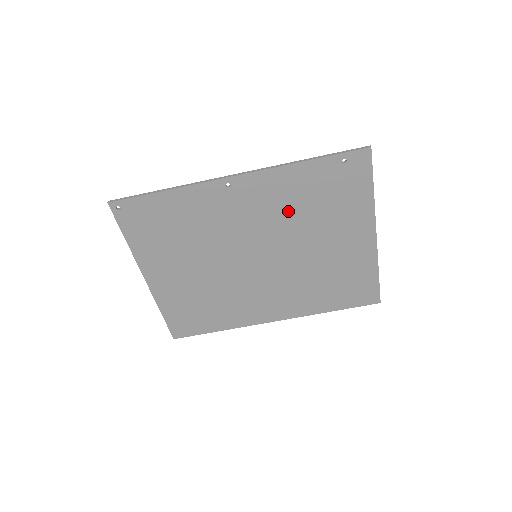
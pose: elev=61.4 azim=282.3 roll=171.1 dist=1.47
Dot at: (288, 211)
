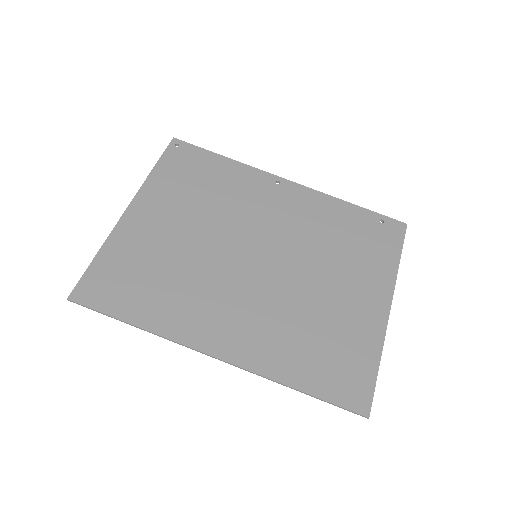
Dot at: (315, 232)
